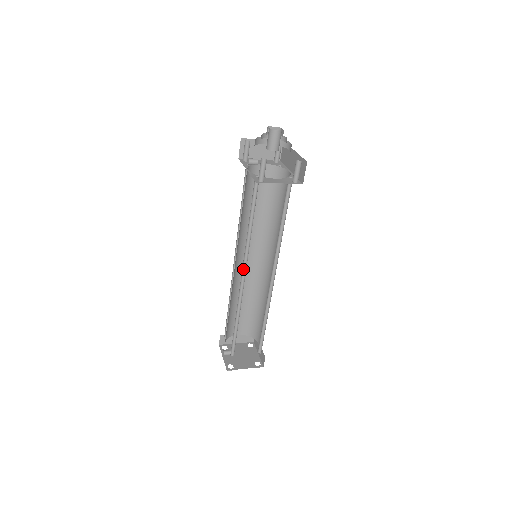
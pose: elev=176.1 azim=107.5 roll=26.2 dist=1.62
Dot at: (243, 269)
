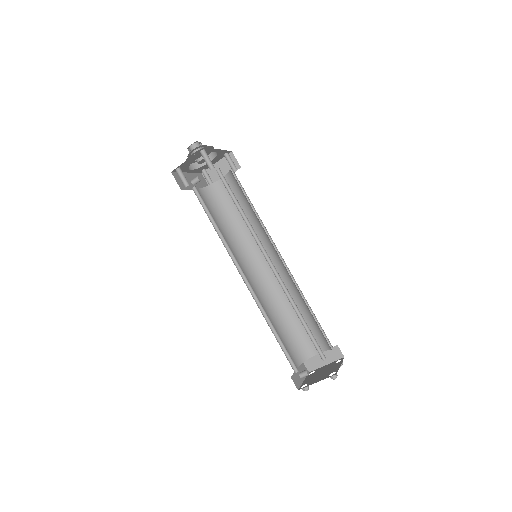
Dot at: (241, 272)
